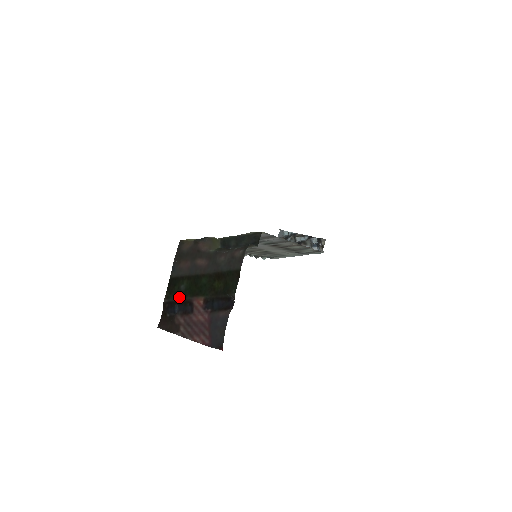
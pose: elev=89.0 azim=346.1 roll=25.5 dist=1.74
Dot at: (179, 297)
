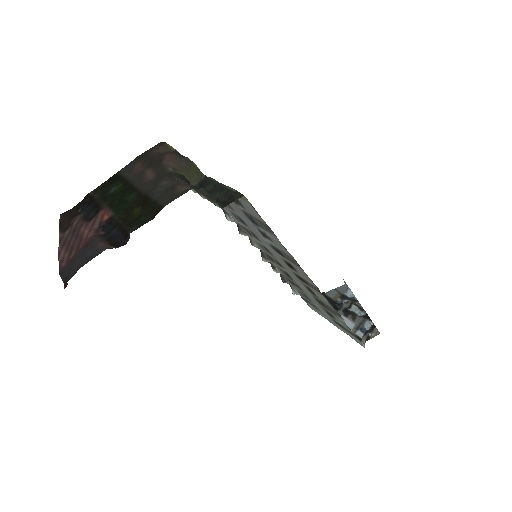
Dot at: (101, 198)
